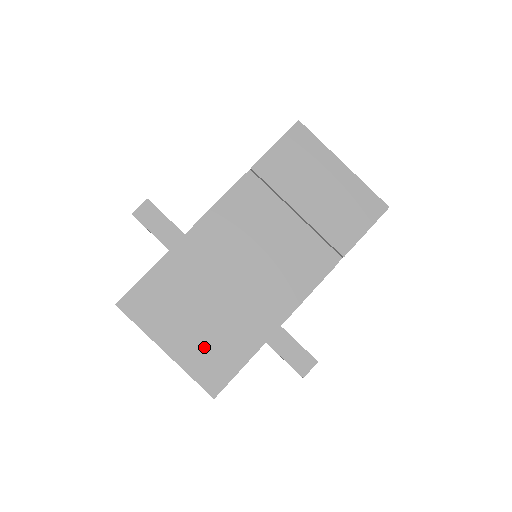
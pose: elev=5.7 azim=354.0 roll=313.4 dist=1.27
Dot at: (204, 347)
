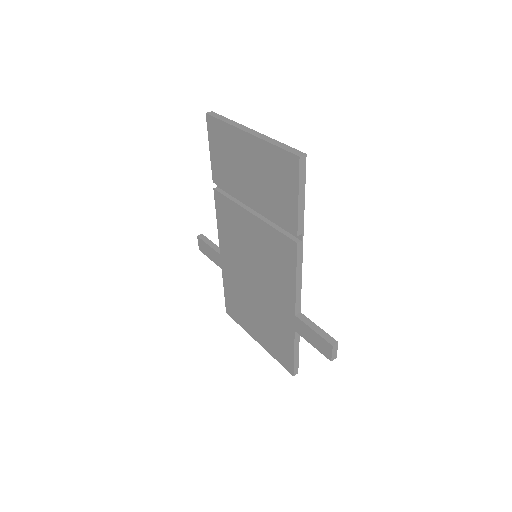
Dot at: (270, 337)
